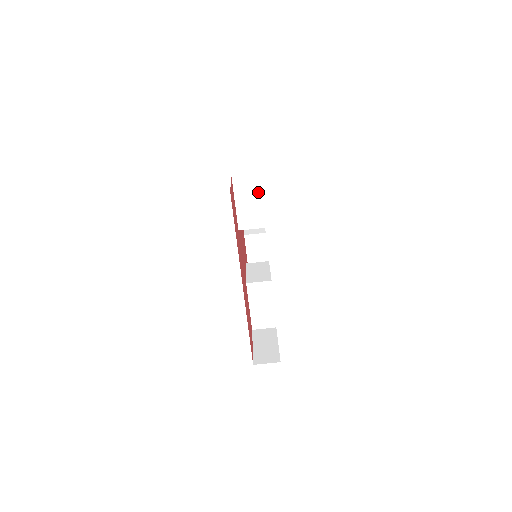
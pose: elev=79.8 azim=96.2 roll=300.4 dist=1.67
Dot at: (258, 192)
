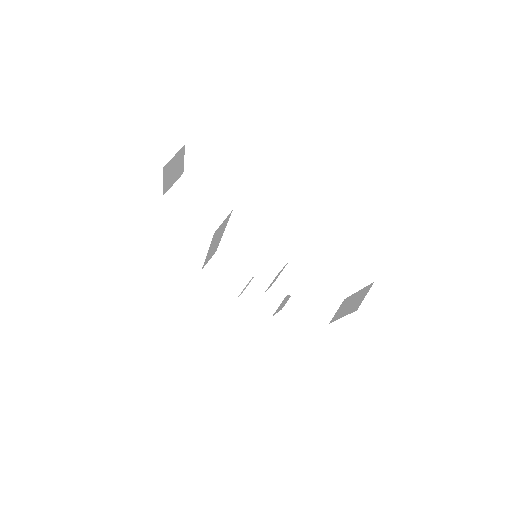
Dot at: (196, 189)
